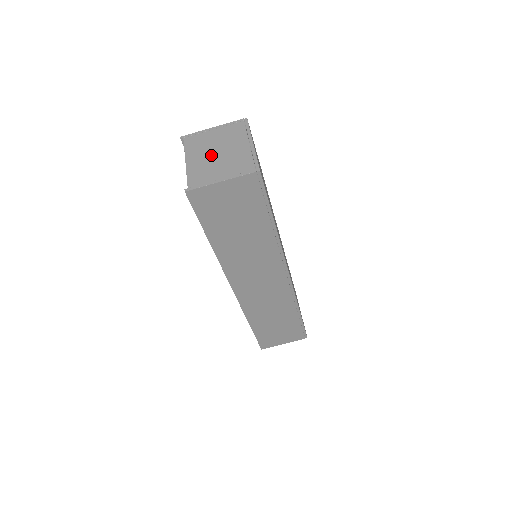
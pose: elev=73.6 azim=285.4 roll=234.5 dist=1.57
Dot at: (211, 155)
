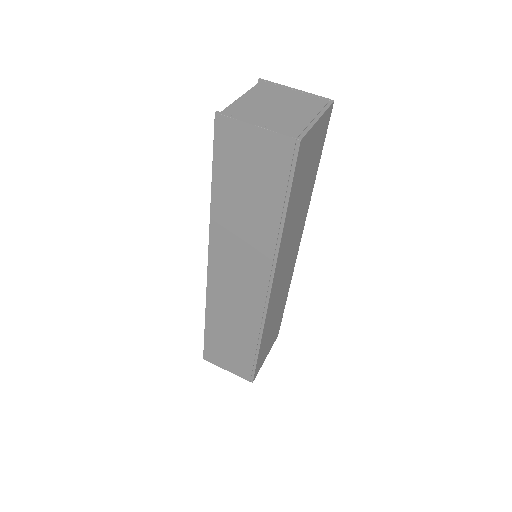
Dot at: (270, 104)
